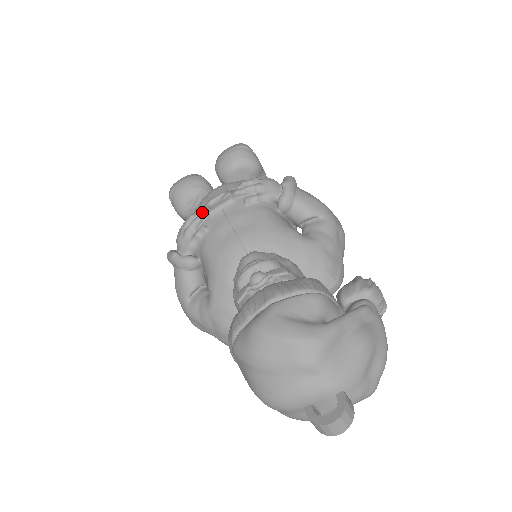
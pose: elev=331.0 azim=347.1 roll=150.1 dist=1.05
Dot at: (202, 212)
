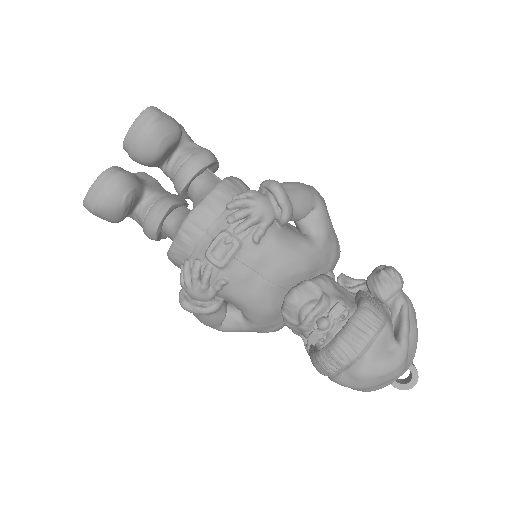
Dot at: (210, 266)
